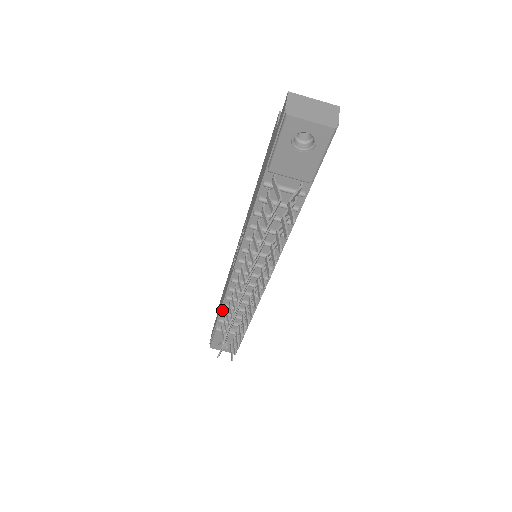
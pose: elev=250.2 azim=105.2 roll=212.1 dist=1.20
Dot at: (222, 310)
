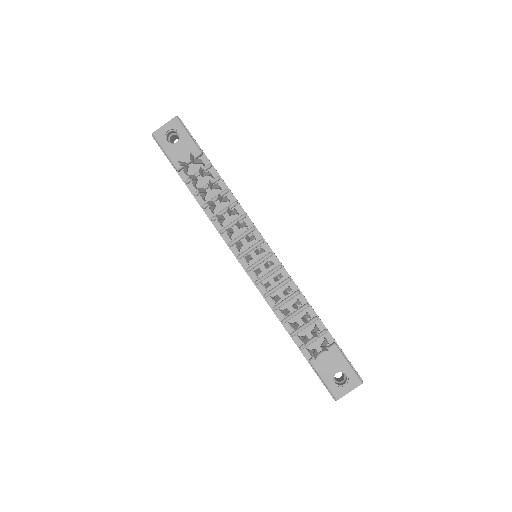
Dot at: (289, 332)
